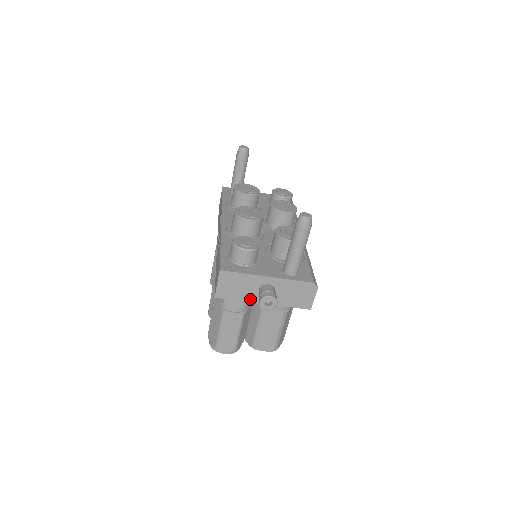
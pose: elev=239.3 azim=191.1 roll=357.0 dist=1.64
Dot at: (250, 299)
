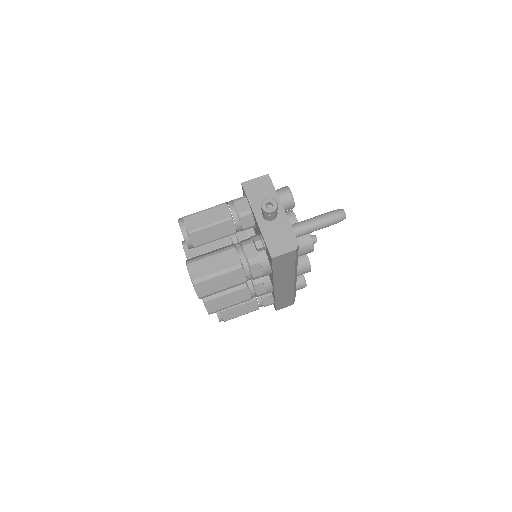
Dot at: (255, 207)
